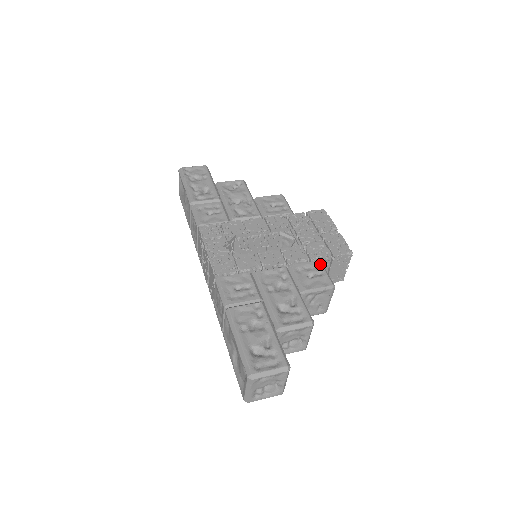
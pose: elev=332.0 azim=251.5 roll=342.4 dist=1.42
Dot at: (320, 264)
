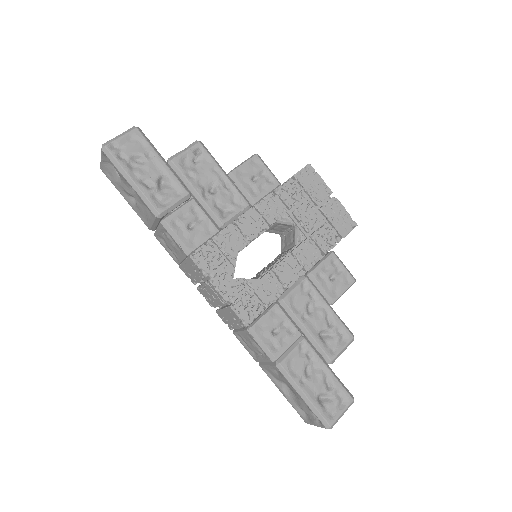
Dot at: (335, 257)
